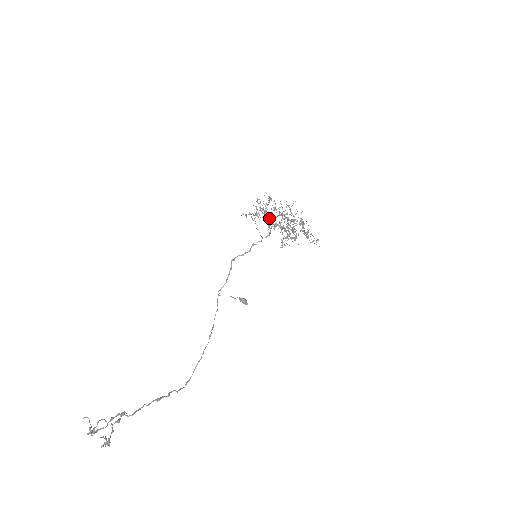
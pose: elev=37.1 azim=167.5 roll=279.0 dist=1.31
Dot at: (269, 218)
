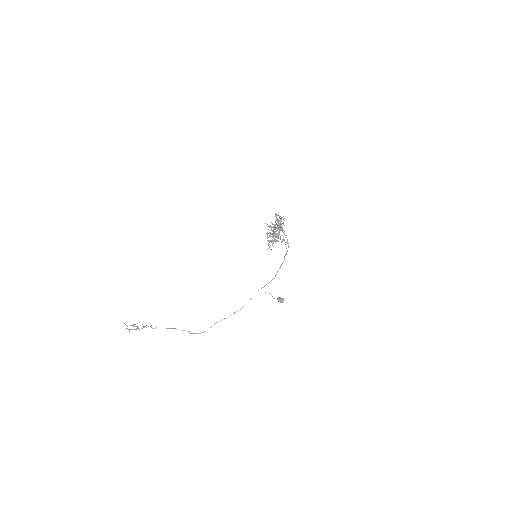
Dot at: occluded
